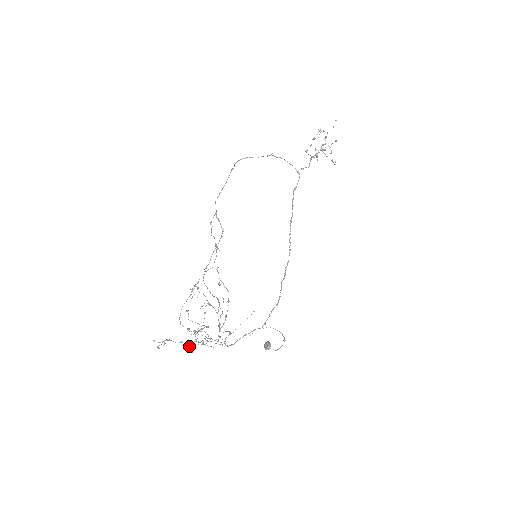
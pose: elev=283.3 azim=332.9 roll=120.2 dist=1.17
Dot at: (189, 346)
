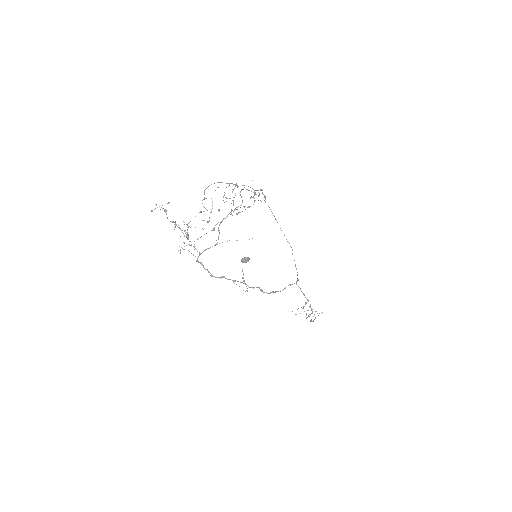
Dot at: (177, 226)
